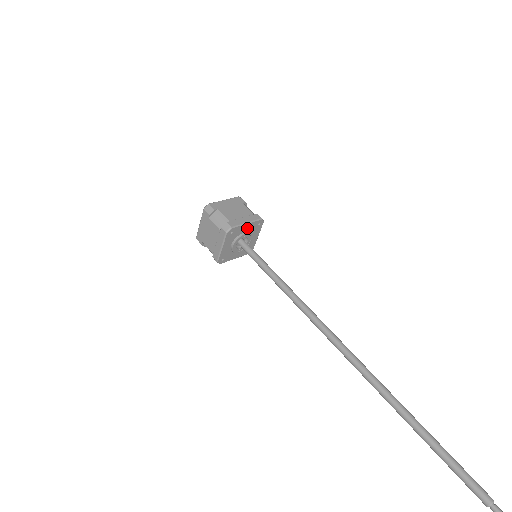
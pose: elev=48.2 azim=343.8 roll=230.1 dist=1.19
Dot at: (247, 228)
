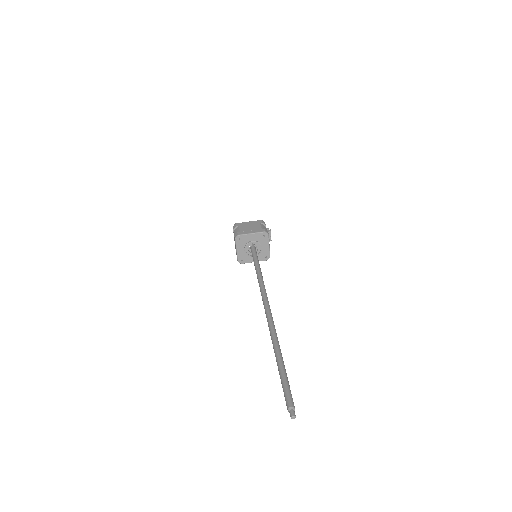
Dot at: (254, 238)
